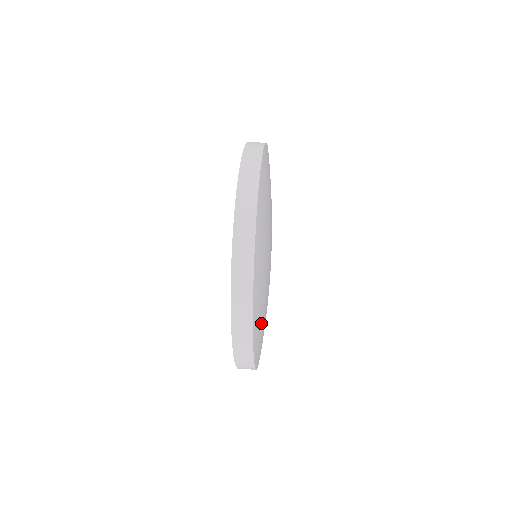
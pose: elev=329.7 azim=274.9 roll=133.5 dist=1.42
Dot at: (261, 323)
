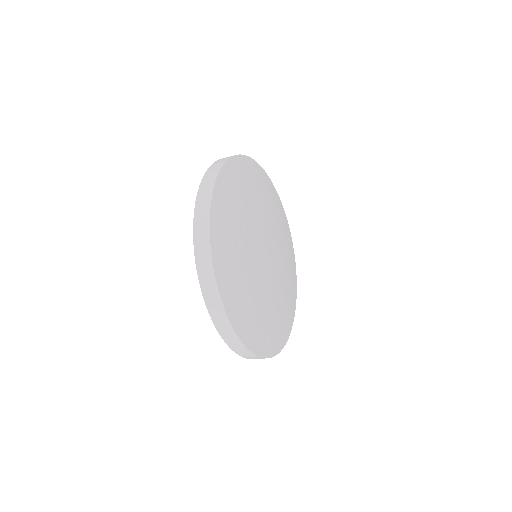
Dot at: (233, 251)
